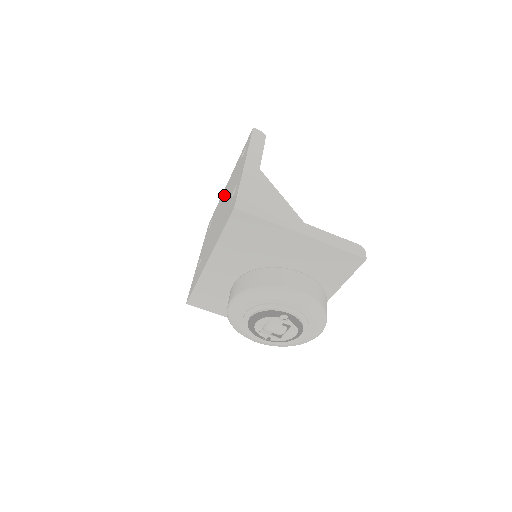
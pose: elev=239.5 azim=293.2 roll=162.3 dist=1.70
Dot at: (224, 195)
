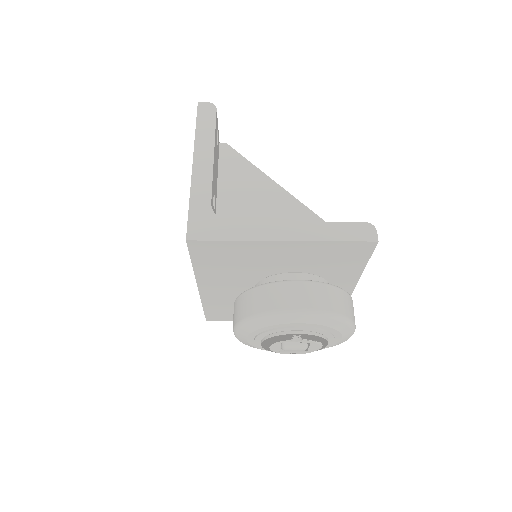
Dot at: occluded
